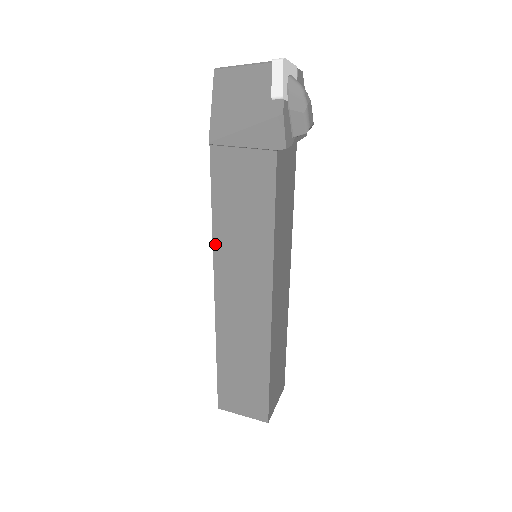
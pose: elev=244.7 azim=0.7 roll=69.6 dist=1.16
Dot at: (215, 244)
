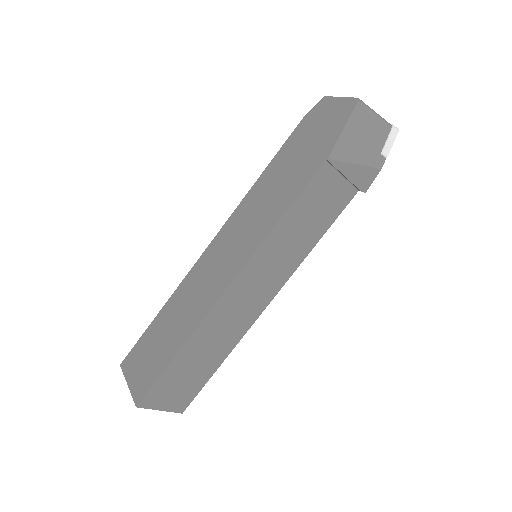
Dot at: (263, 244)
